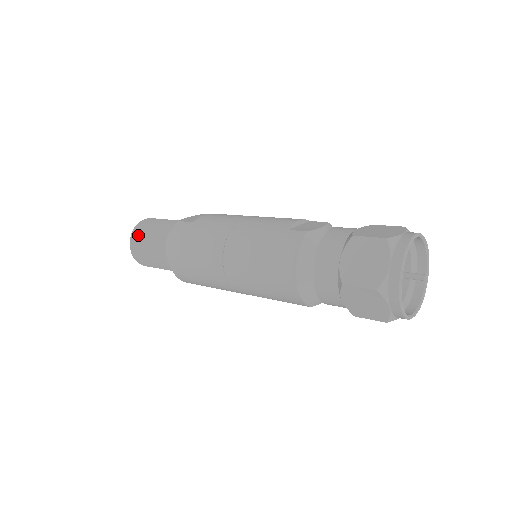
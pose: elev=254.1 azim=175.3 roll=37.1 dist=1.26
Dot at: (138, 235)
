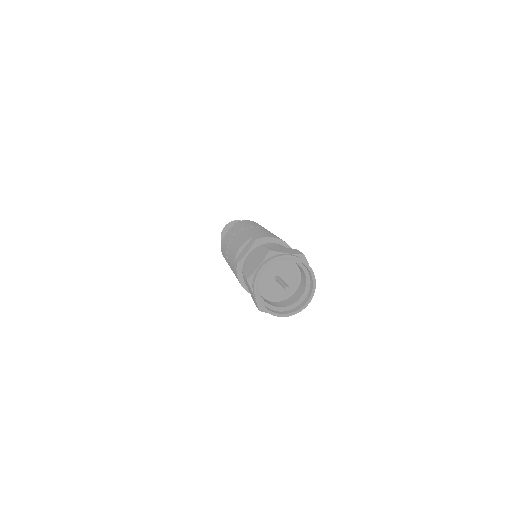
Dot at: occluded
